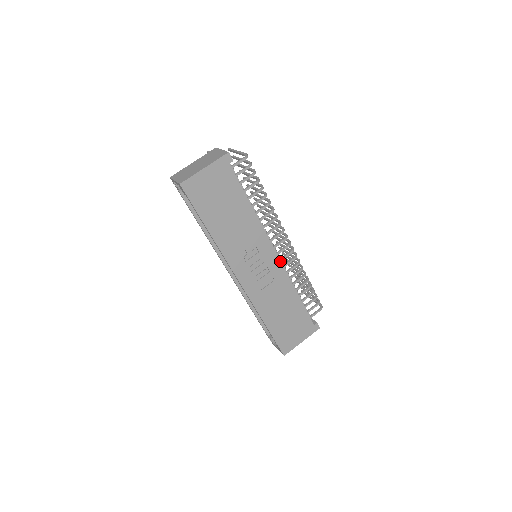
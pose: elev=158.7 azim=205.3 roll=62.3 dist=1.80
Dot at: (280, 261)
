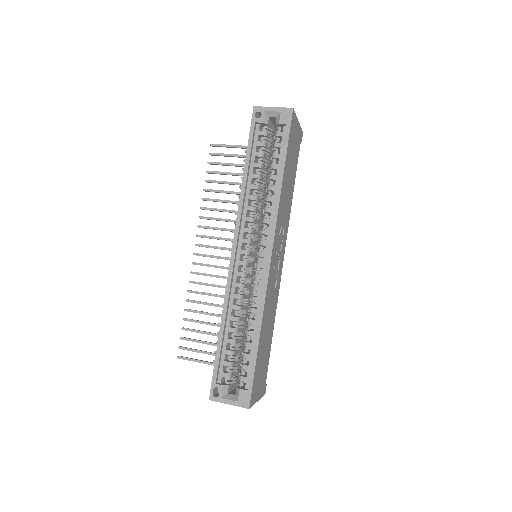
Dot at: (281, 271)
